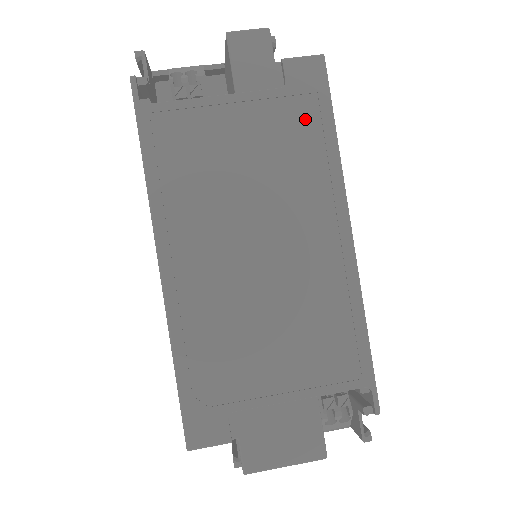
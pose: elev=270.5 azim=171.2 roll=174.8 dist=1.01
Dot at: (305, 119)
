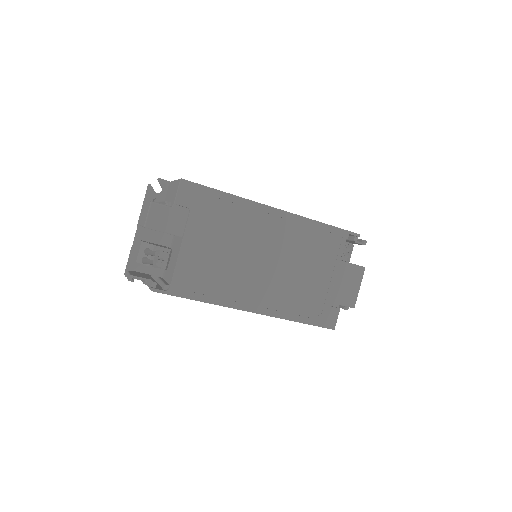
Dot at: (212, 206)
